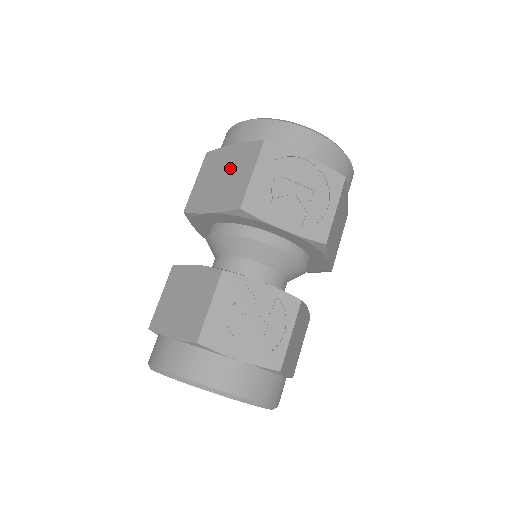
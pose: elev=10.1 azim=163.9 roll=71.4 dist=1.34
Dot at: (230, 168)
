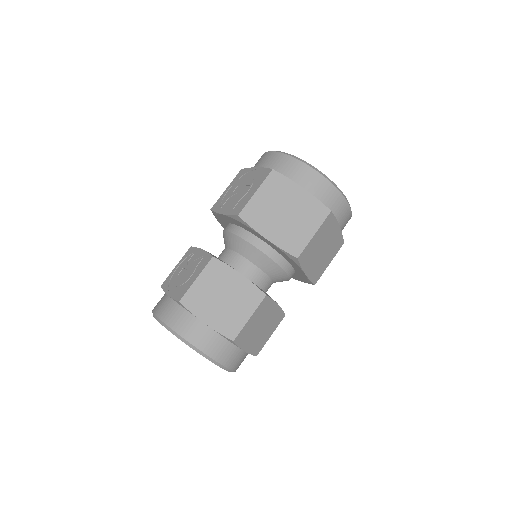
Dot at: occluded
